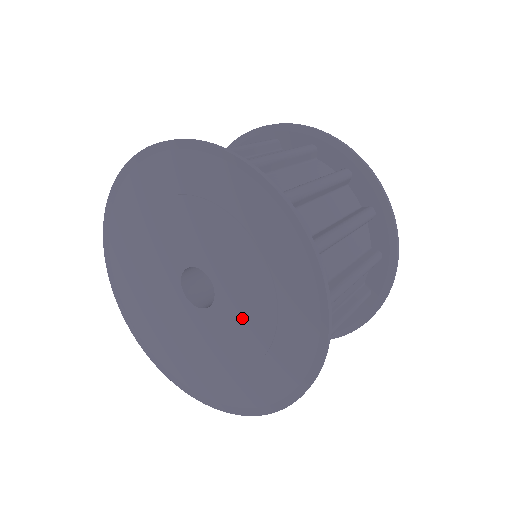
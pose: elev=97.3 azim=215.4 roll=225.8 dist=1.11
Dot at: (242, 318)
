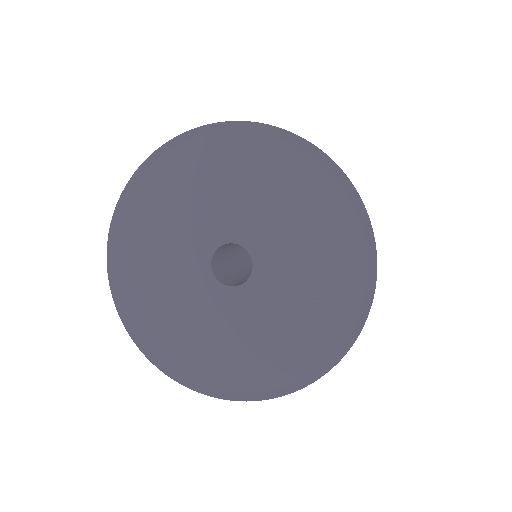
Dot at: (254, 317)
